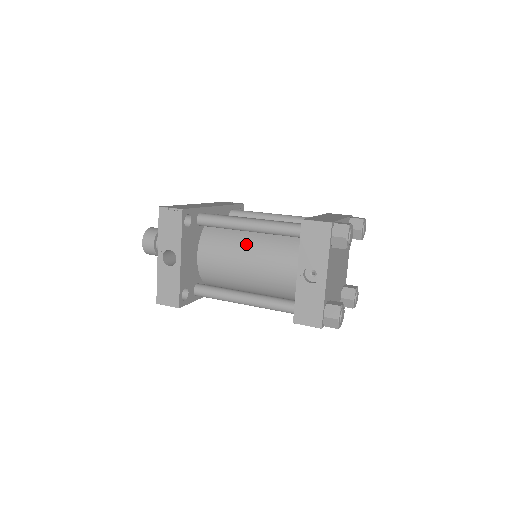
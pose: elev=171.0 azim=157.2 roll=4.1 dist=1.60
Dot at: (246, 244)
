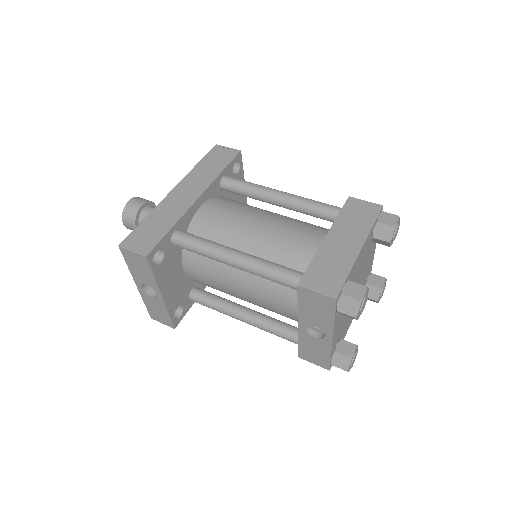
Dot at: (236, 273)
